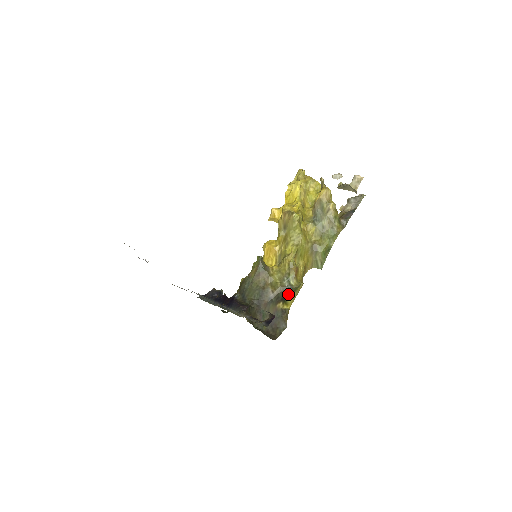
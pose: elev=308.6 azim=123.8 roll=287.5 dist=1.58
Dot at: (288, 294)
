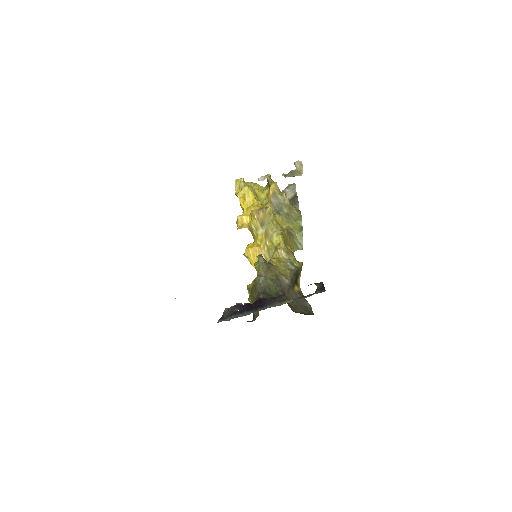
Dot at: (297, 276)
